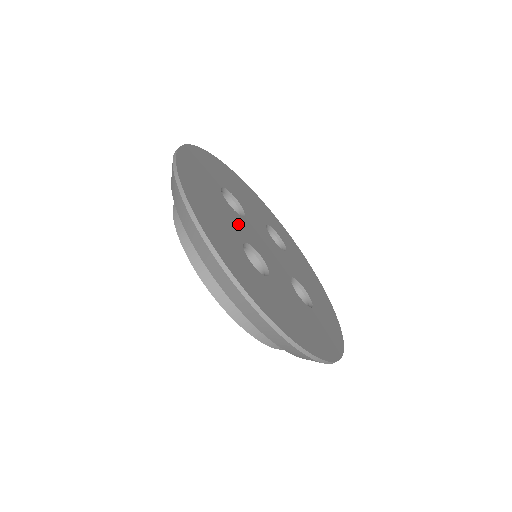
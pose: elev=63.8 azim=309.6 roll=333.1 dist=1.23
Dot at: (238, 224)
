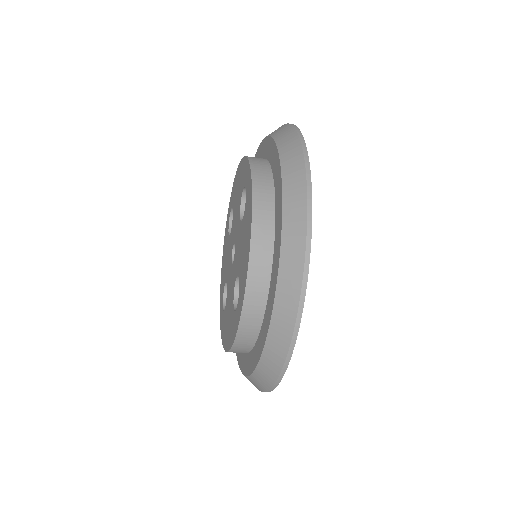
Dot at: occluded
